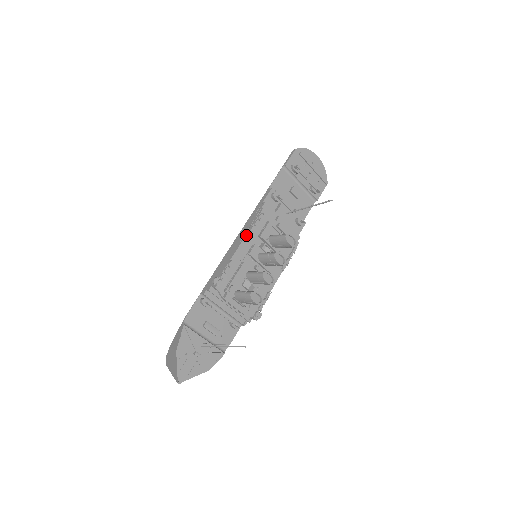
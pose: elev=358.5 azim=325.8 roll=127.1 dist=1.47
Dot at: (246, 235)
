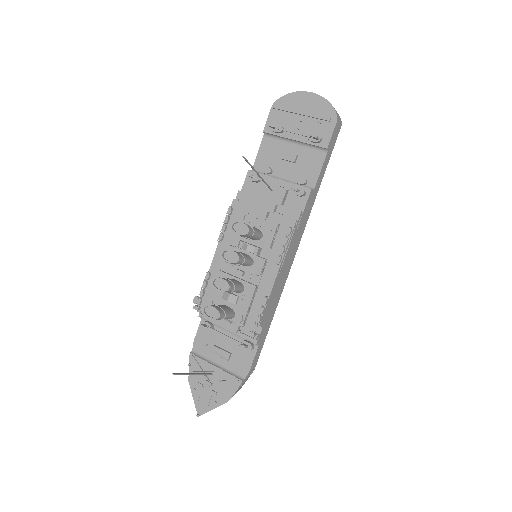
Dot at: (219, 239)
